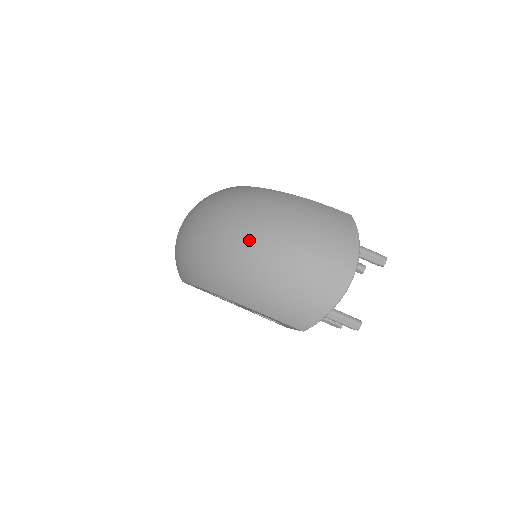
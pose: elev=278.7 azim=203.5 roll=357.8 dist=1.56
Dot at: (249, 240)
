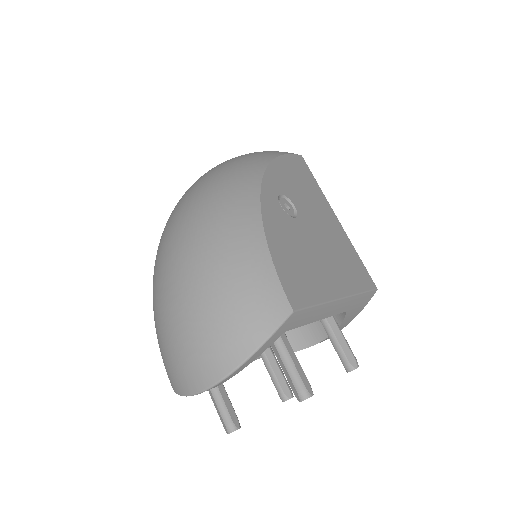
Dot at: (169, 251)
